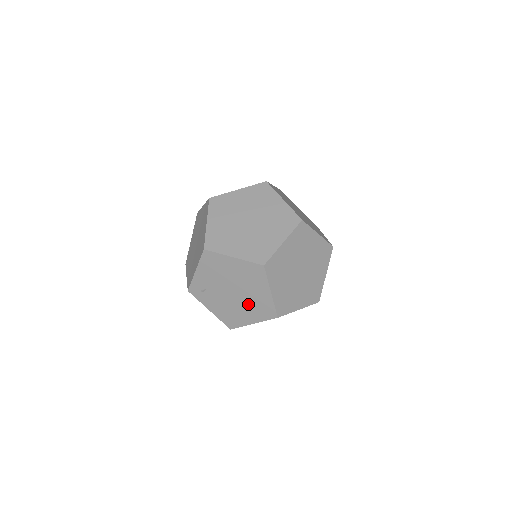
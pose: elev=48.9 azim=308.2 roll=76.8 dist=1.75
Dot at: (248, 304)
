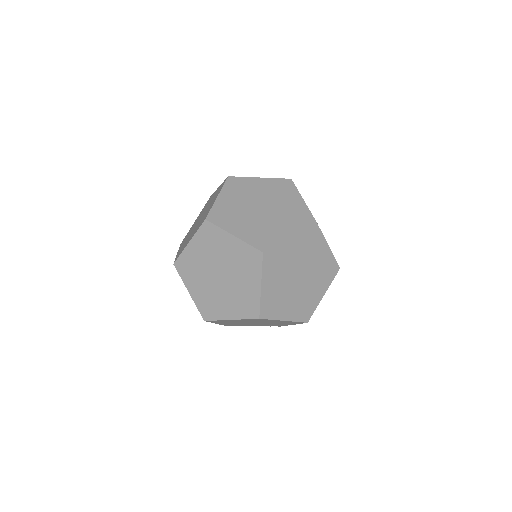
Dot at: occluded
